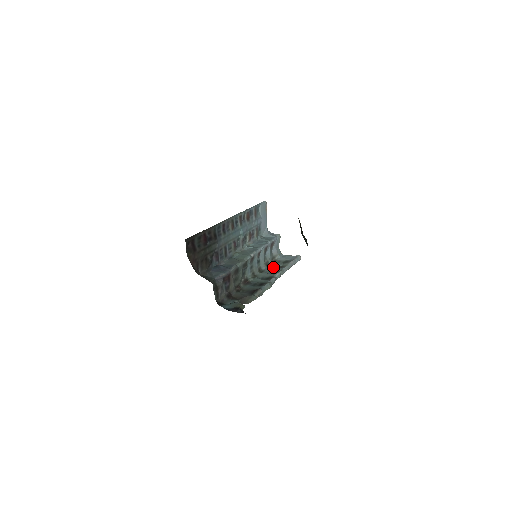
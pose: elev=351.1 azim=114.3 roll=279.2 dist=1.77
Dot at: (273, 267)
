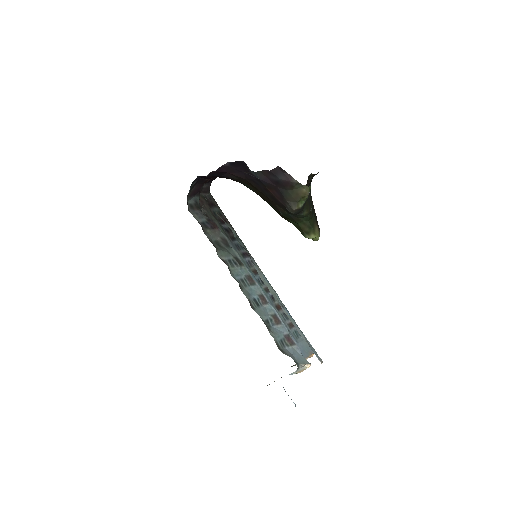
Dot at: occluded
